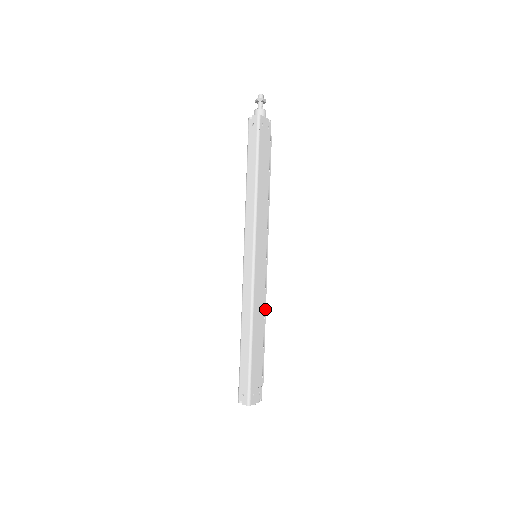
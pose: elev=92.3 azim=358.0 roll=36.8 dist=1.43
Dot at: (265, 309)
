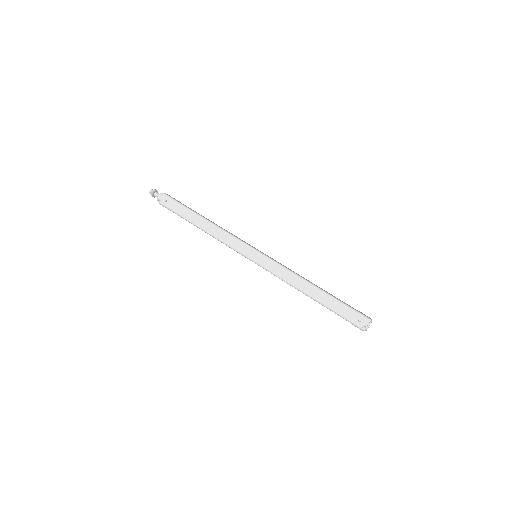
Dot at: occluded
